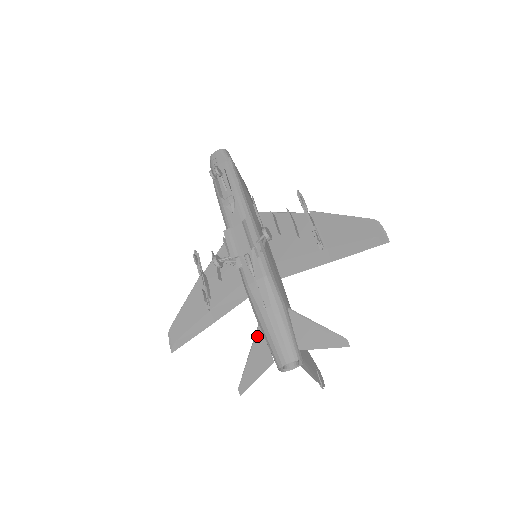
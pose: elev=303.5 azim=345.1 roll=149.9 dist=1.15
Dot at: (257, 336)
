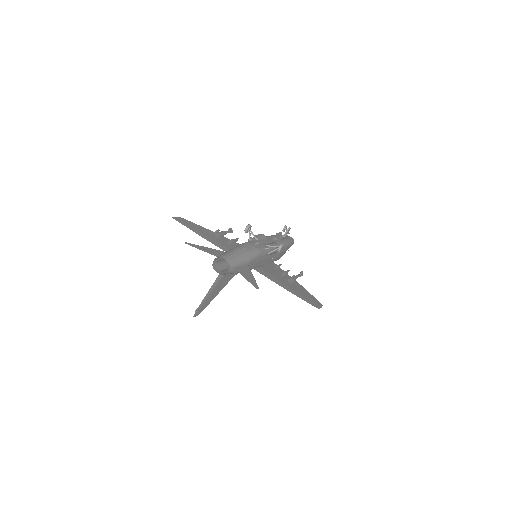
Dot at: (222, 251)
